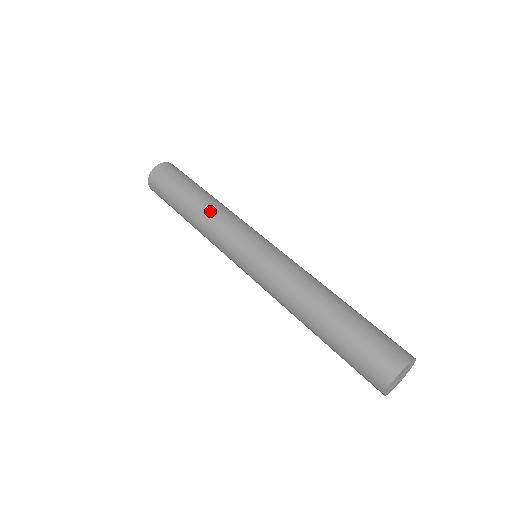
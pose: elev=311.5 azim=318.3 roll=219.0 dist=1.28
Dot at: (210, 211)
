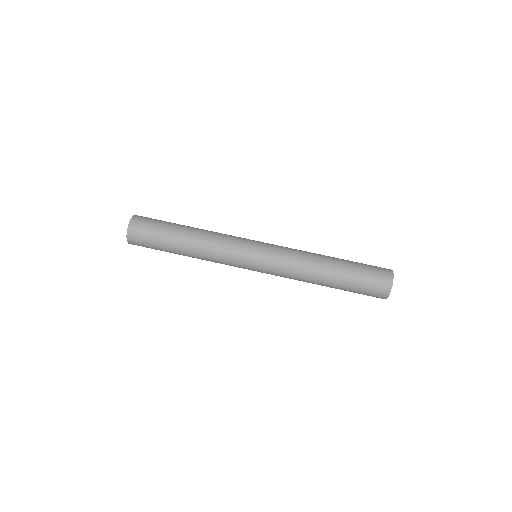
Dot at: (203, 255)
